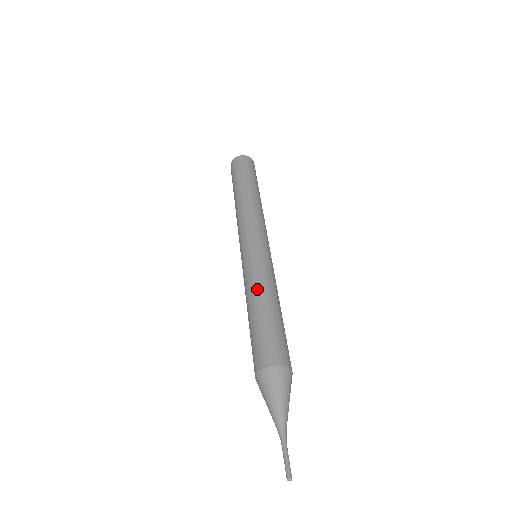
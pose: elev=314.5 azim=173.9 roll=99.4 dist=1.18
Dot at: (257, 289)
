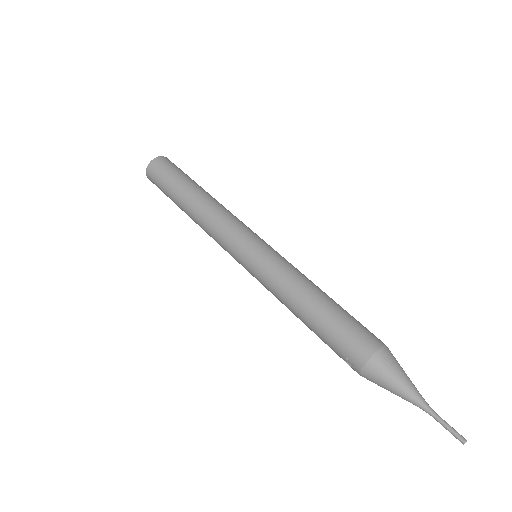
Dot at: (299, 286)
